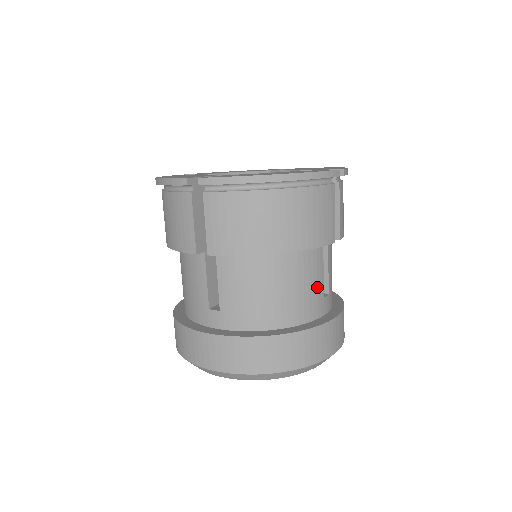
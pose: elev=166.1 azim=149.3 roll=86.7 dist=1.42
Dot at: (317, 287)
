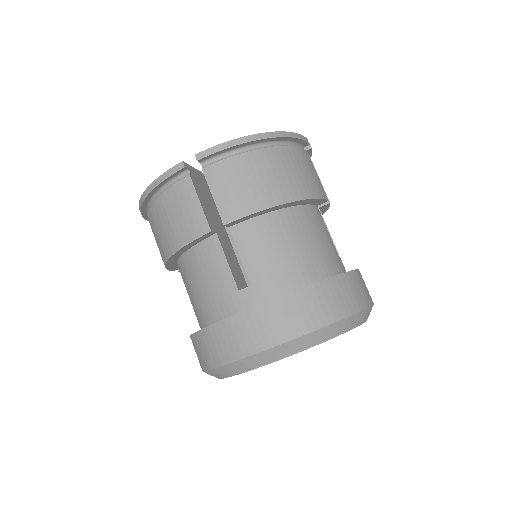
Dot at: (330, 244)
